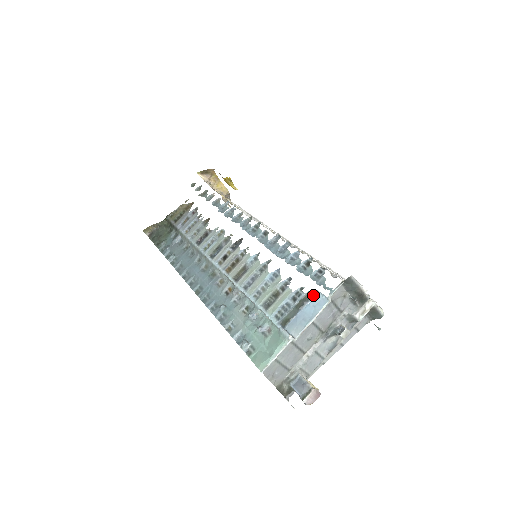
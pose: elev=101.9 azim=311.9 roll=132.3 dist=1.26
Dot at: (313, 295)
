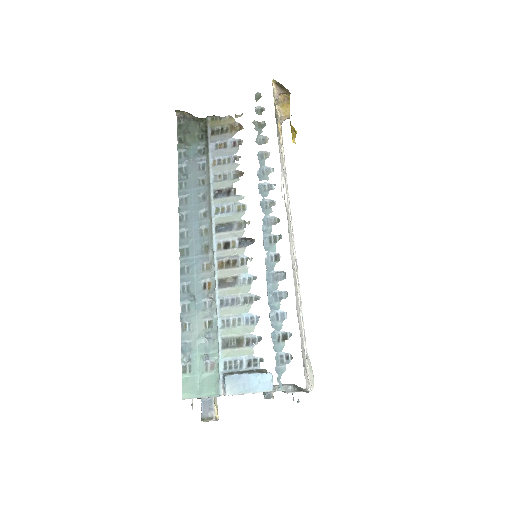
Dot at: (266, 373)
